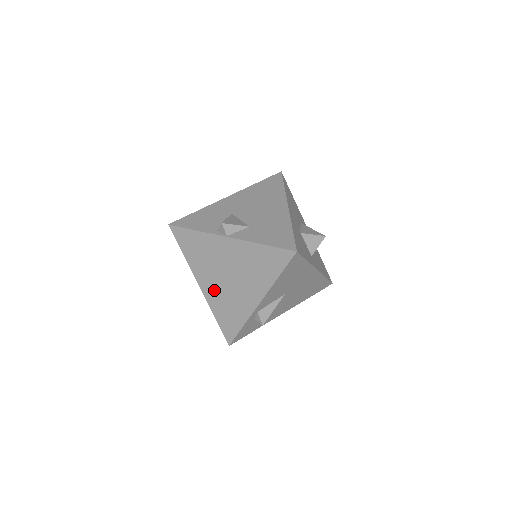
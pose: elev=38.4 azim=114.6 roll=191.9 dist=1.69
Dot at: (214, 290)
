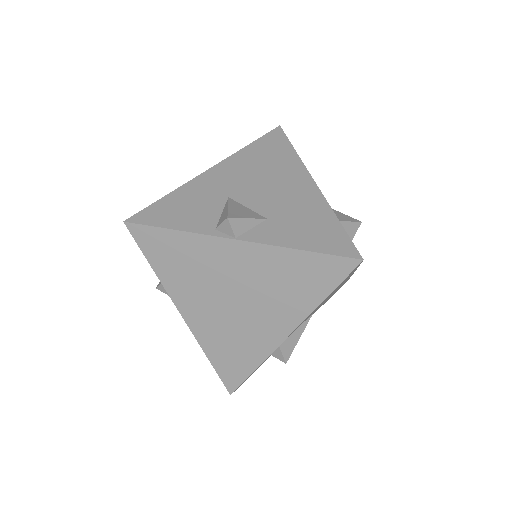
Dot at: (208, 320)
